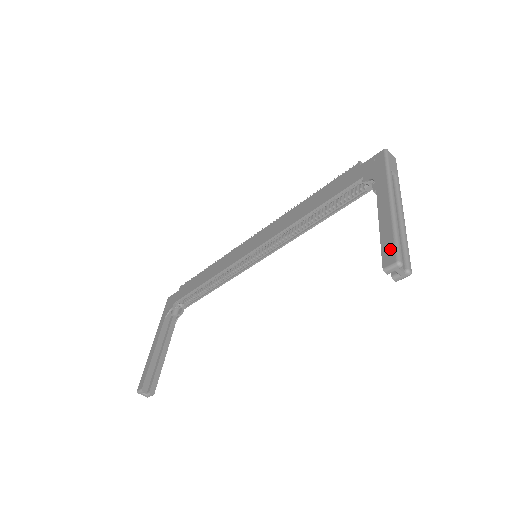
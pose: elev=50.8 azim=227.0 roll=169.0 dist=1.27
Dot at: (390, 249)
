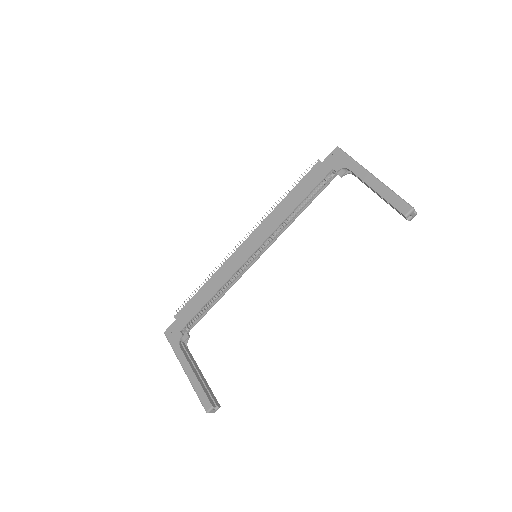
Dot at: (401, 203)
